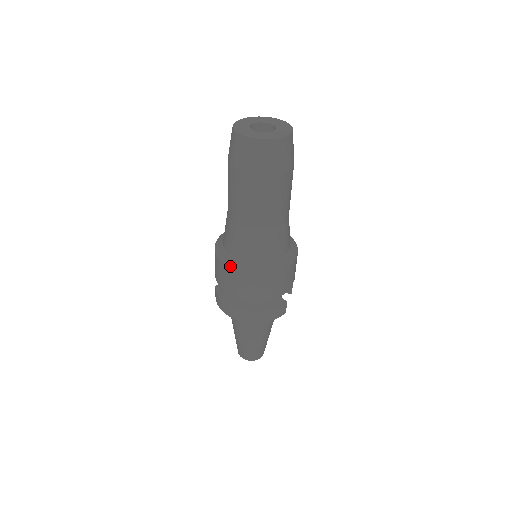
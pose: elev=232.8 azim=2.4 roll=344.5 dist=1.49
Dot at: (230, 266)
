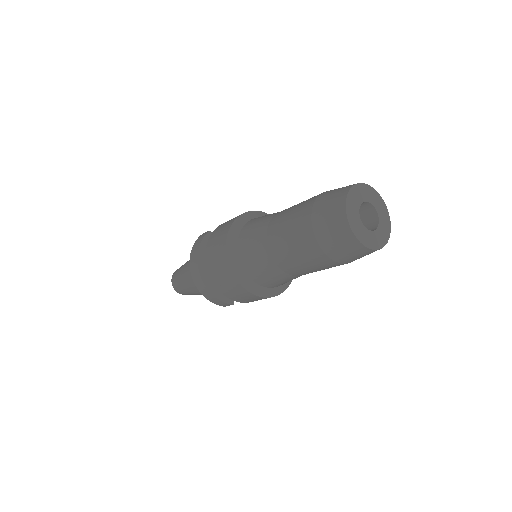
Dot at: (227, 246)
